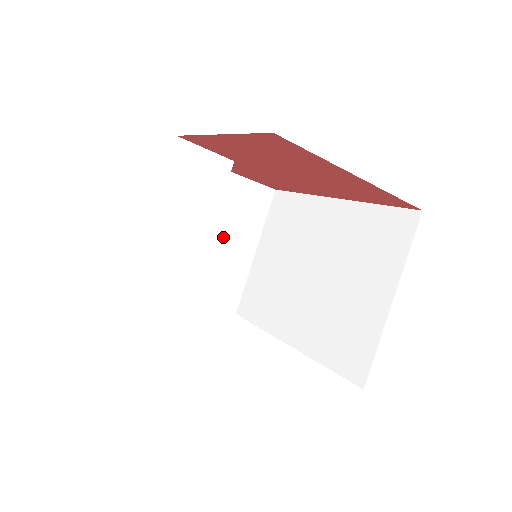
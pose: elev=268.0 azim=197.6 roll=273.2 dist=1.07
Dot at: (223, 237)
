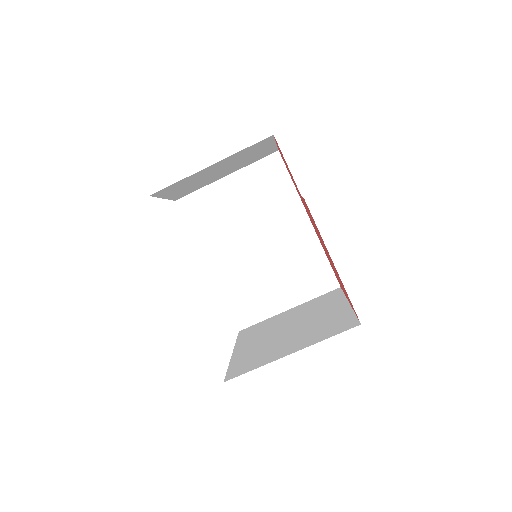
Dot at: (223, 170)
